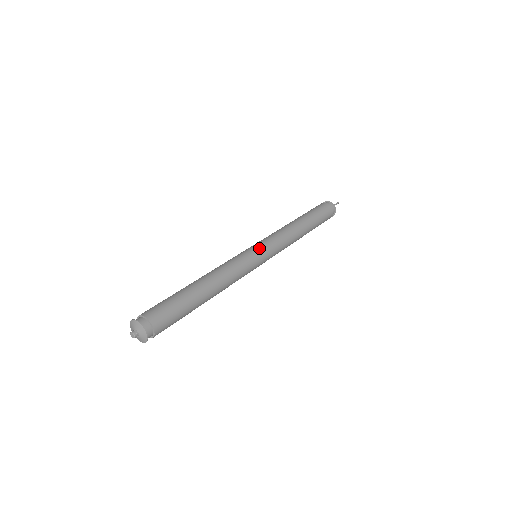
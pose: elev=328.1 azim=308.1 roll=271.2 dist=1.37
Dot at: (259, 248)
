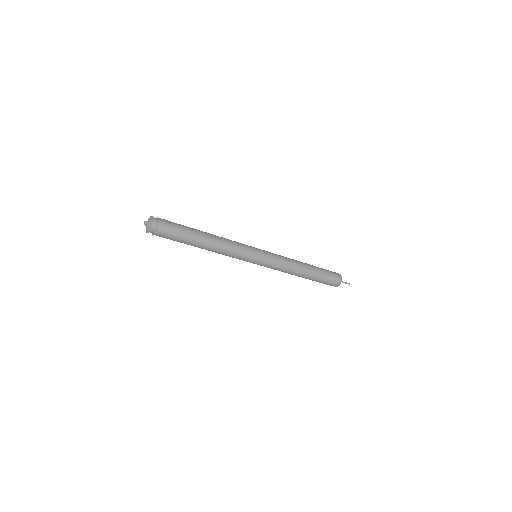
Dot at: occluded
